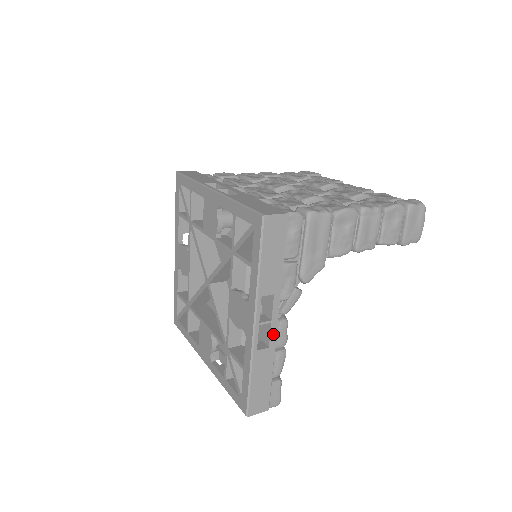
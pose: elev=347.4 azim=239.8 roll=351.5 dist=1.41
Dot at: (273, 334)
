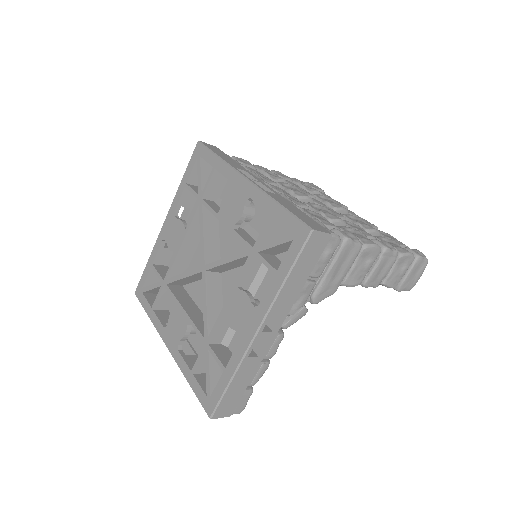
Dot at: (268, 345)
